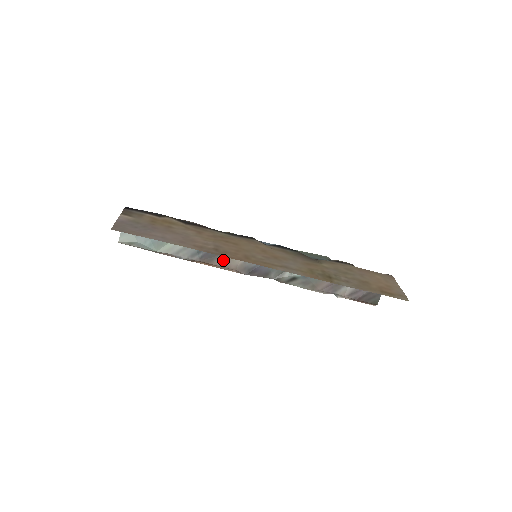
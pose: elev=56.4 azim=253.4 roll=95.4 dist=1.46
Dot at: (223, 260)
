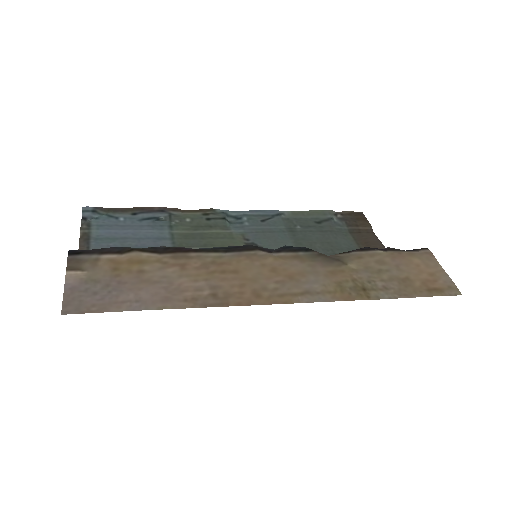
Dot at: occluded
